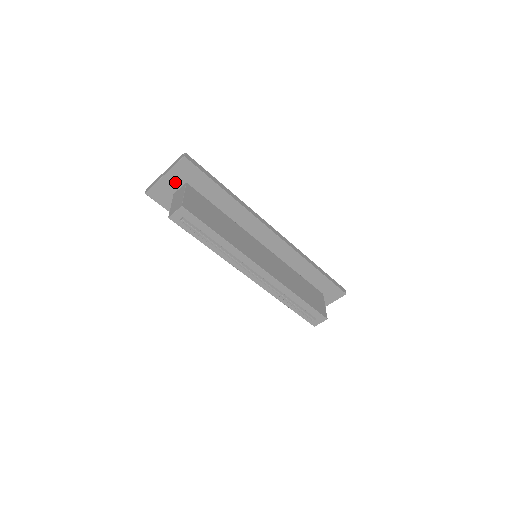
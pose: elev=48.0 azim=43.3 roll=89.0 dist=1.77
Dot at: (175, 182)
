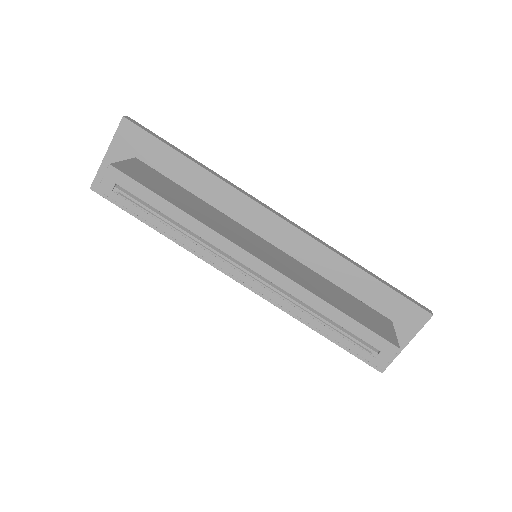
Dot at: occluded
